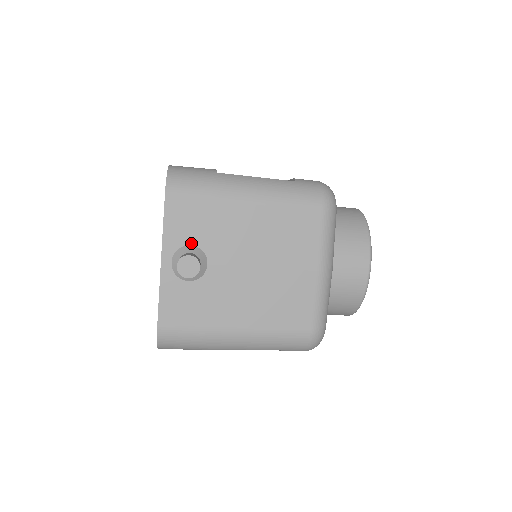
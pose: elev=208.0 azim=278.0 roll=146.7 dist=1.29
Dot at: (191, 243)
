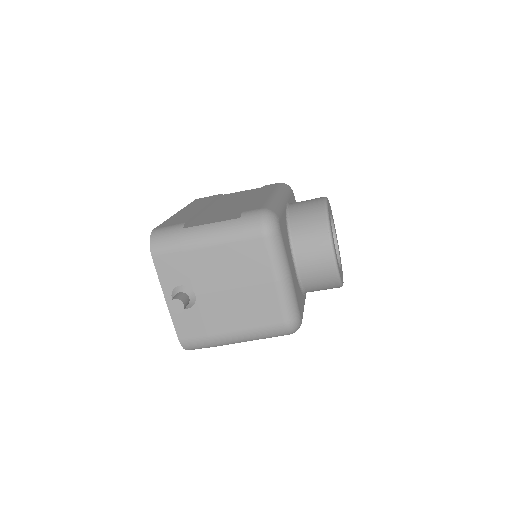
Dot at: (180, 284)
